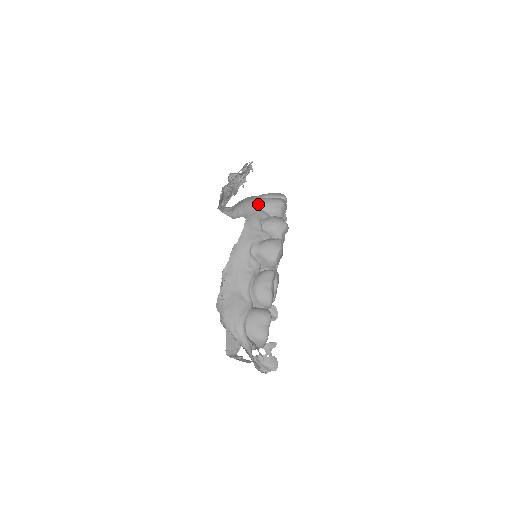
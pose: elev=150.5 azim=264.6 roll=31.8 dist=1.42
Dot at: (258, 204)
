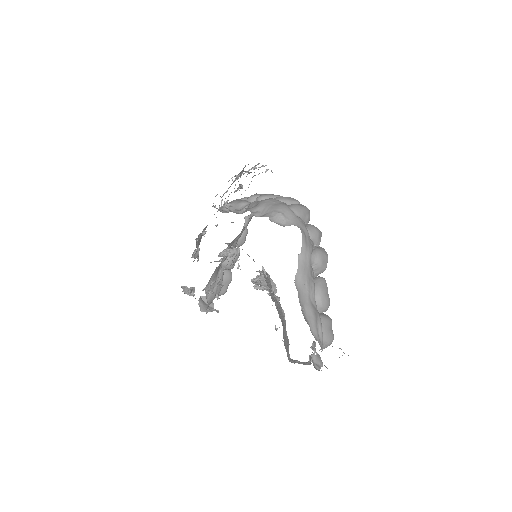
Dot at: (296, 211)
